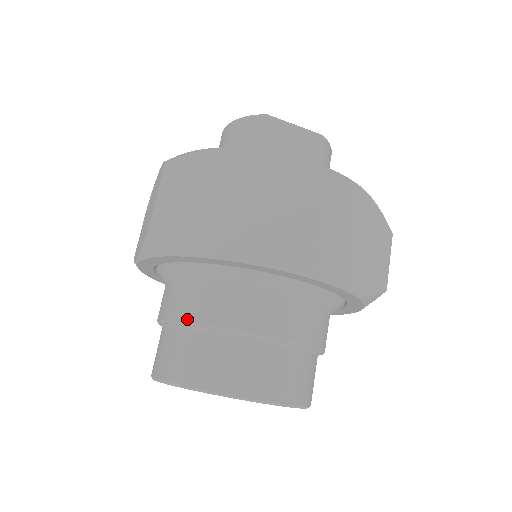
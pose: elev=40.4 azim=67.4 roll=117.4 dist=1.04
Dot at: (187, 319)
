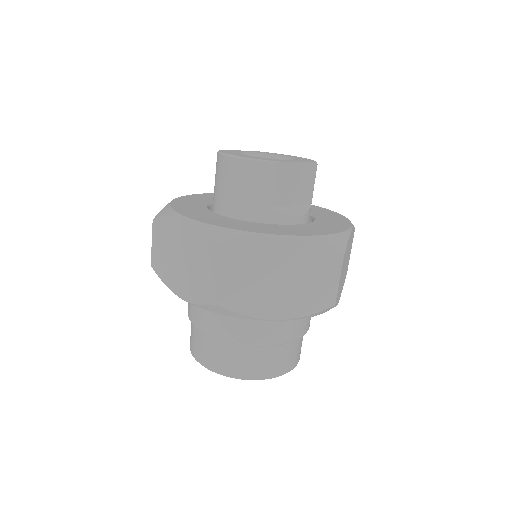
Dot at: (237, 342)
